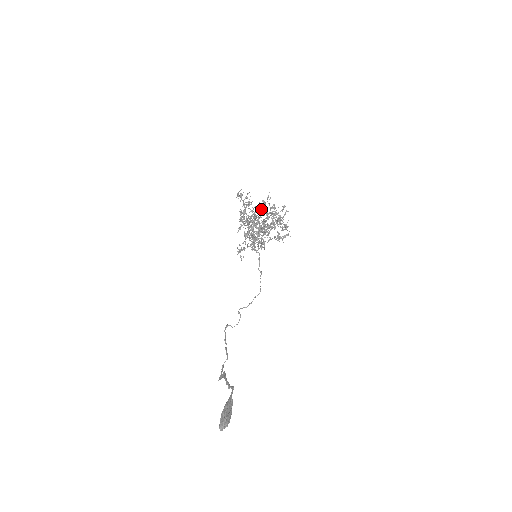
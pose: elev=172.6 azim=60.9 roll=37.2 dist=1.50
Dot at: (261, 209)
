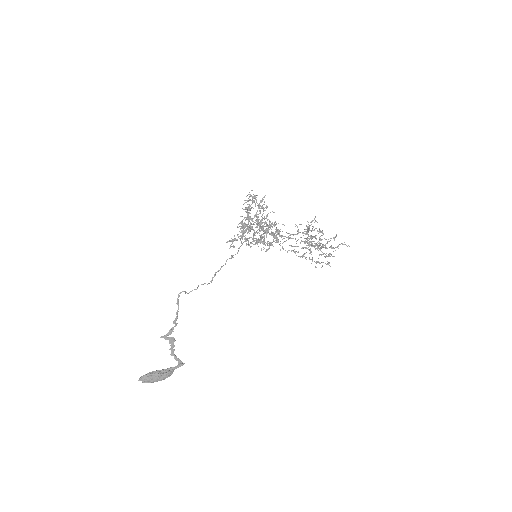
Dot at: (261, 208)
